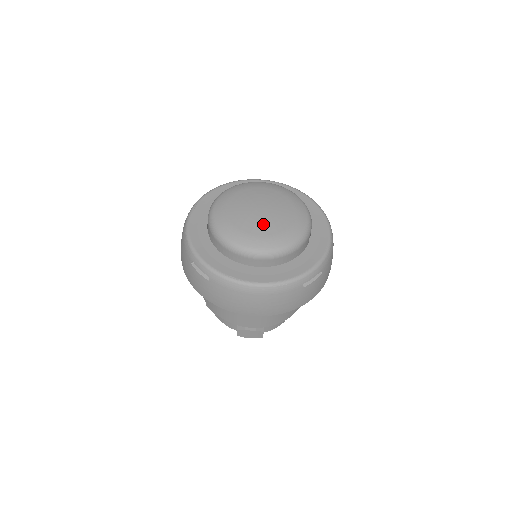
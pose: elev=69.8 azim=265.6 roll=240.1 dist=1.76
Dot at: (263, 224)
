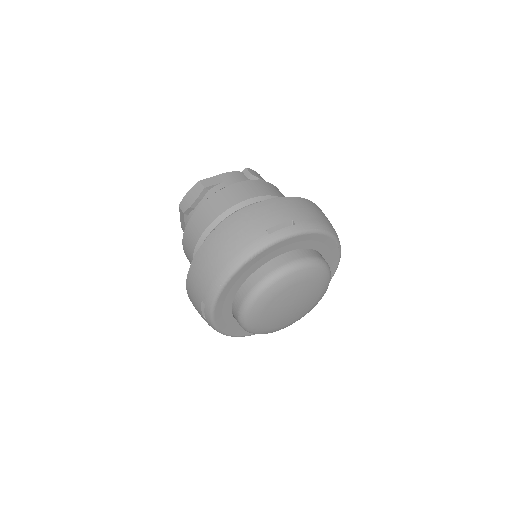
Dot at: (280, 321)
